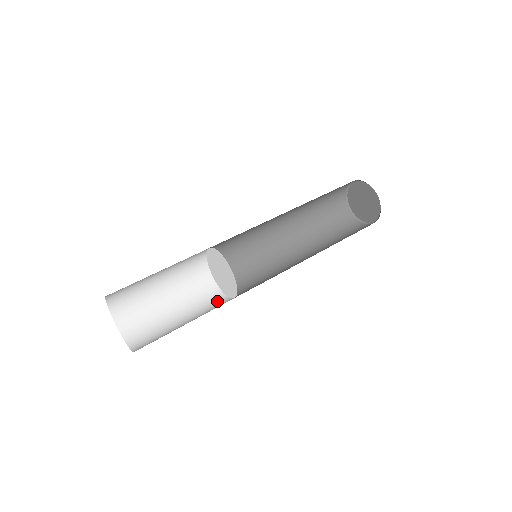
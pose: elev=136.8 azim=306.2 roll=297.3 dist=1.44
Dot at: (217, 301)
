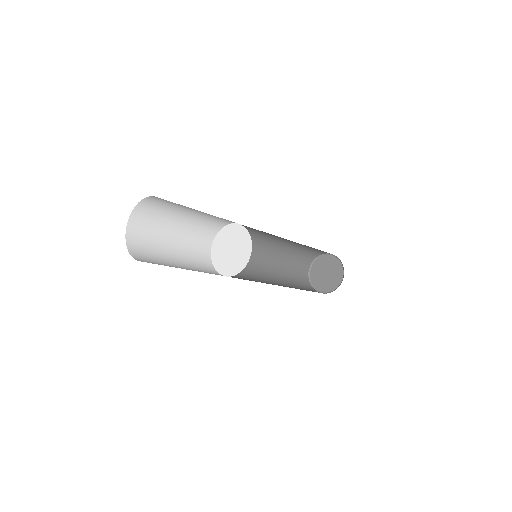
Dot at: occluded
